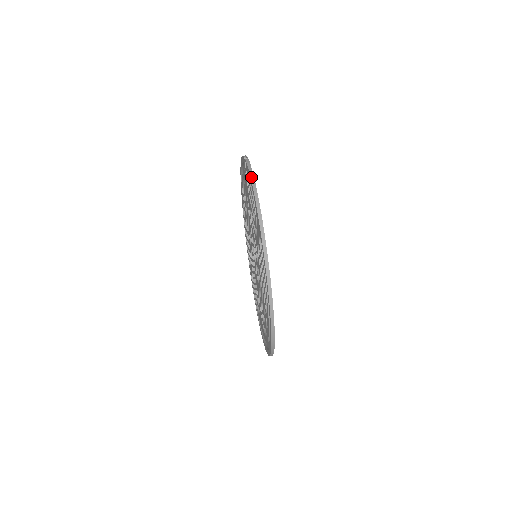
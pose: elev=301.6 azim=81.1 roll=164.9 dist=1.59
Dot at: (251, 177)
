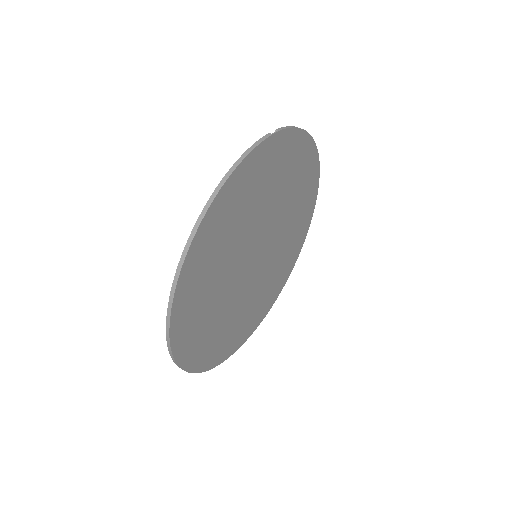
Dot at: (237, 161)
